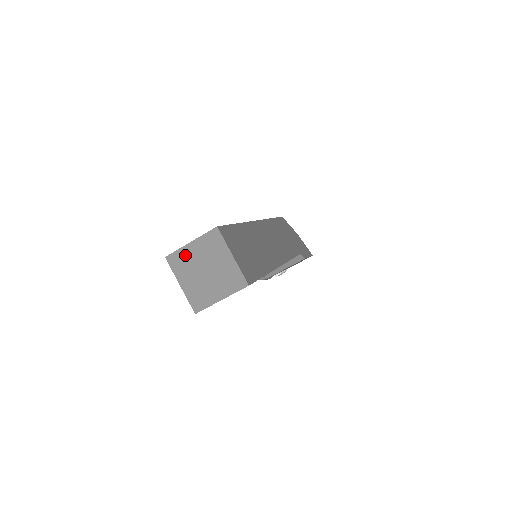
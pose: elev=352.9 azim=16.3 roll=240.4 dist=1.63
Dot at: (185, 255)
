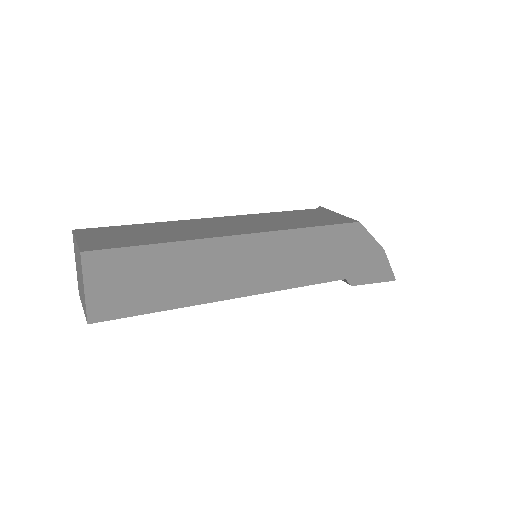
Dot at: (75, 245)
